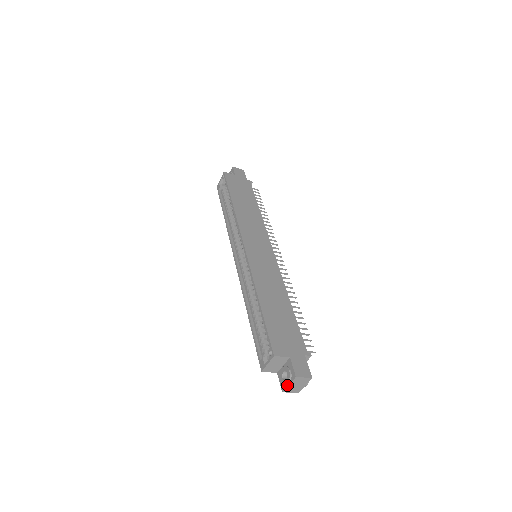
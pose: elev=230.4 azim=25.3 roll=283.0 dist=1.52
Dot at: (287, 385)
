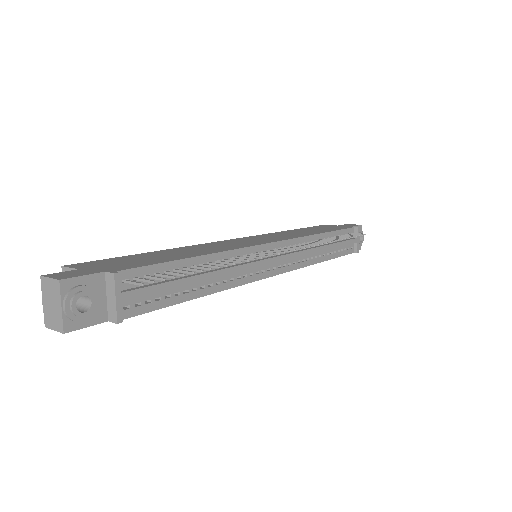
Dot at: (45, 305)
